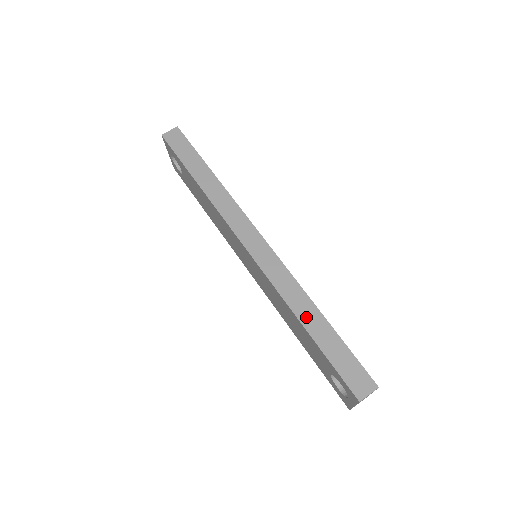
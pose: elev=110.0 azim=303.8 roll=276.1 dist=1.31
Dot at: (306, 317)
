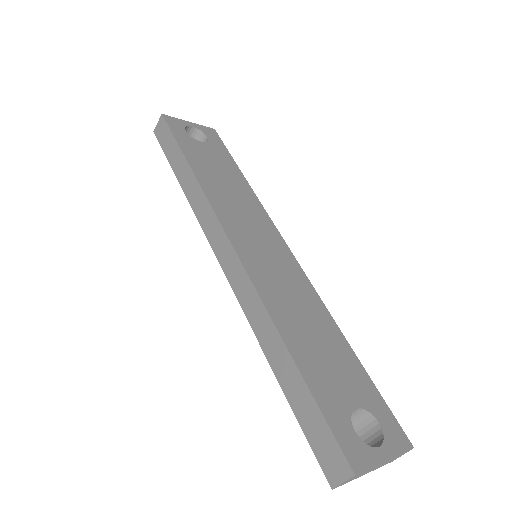
Dot at: (274, 357)
